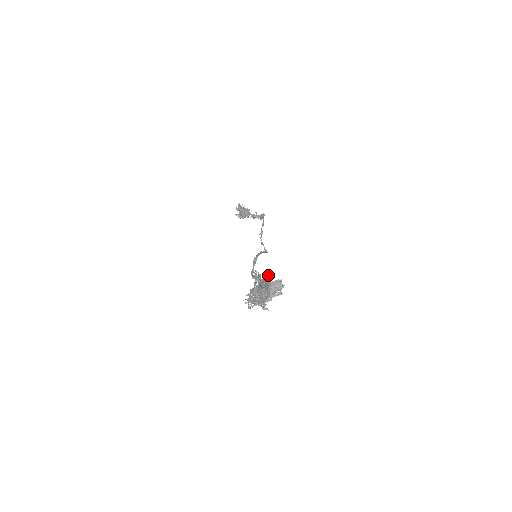
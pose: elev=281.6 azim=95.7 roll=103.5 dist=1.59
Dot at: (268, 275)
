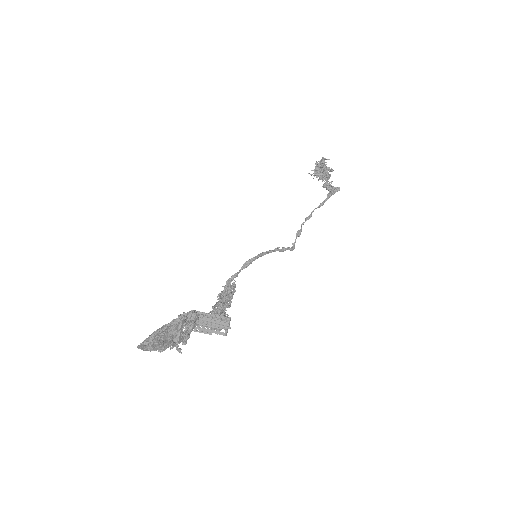
Dot at: (181, 320)
